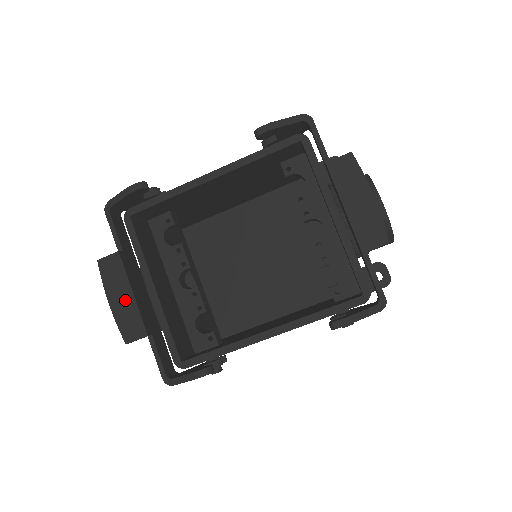
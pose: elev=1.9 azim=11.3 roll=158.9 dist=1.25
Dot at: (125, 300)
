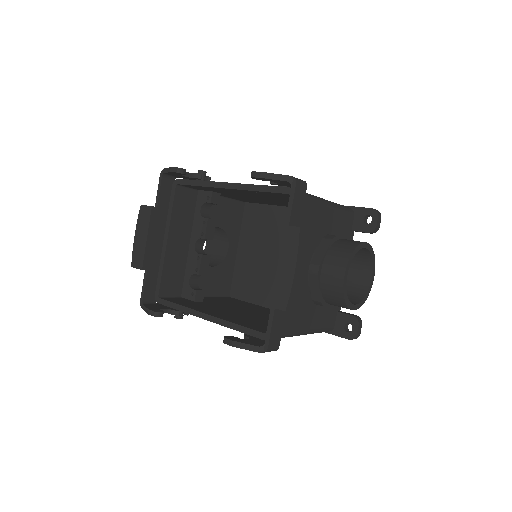
Dot at: (142, 240)
